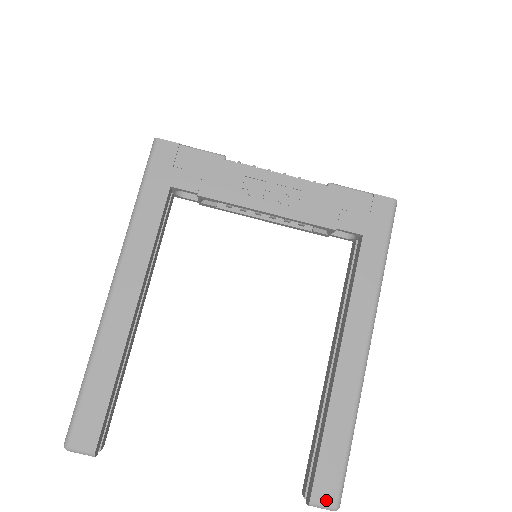
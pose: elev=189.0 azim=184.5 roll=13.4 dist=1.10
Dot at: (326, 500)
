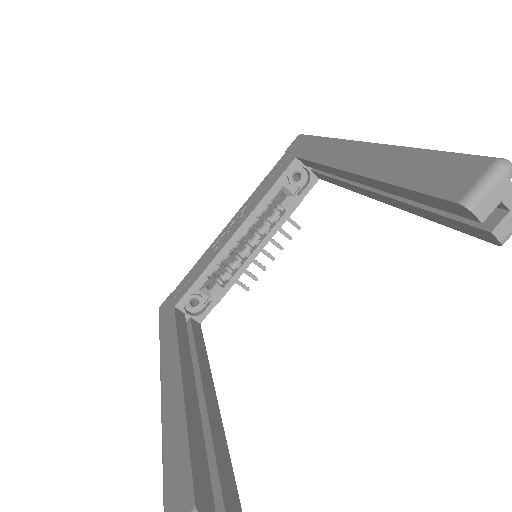
Dot at: (473, 178)
